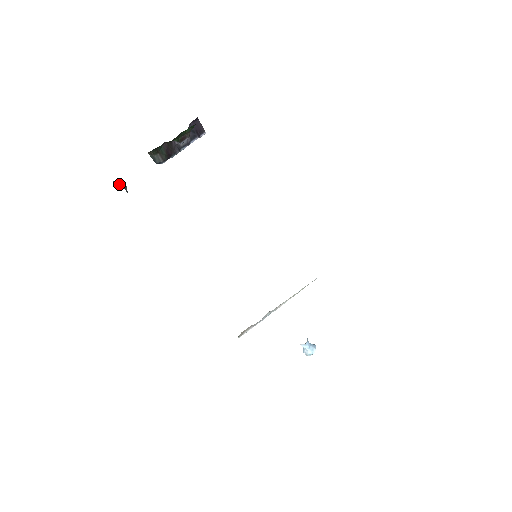
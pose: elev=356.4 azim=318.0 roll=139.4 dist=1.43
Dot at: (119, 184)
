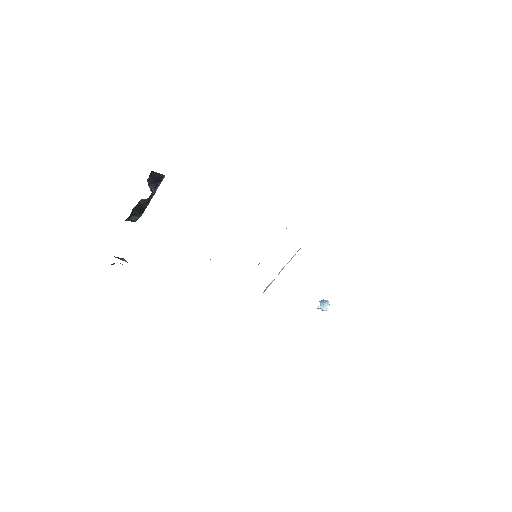
Dot at: occluded
